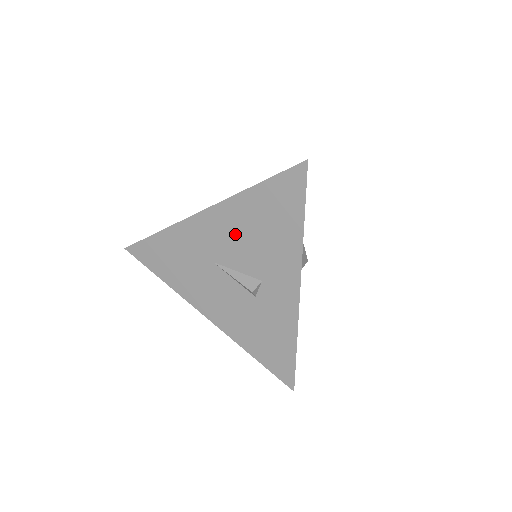
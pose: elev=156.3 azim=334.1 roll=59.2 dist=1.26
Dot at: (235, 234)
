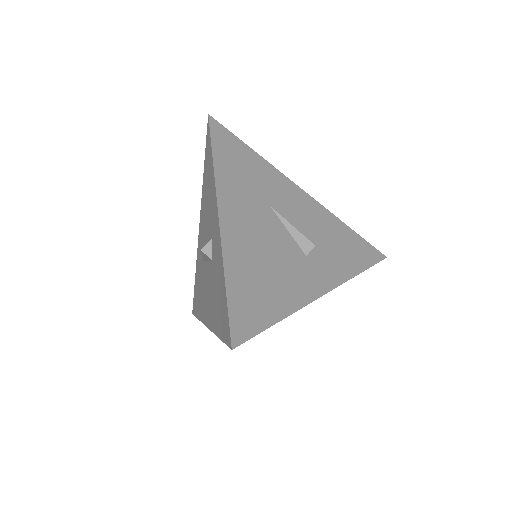
Dot at: (204, 219)
